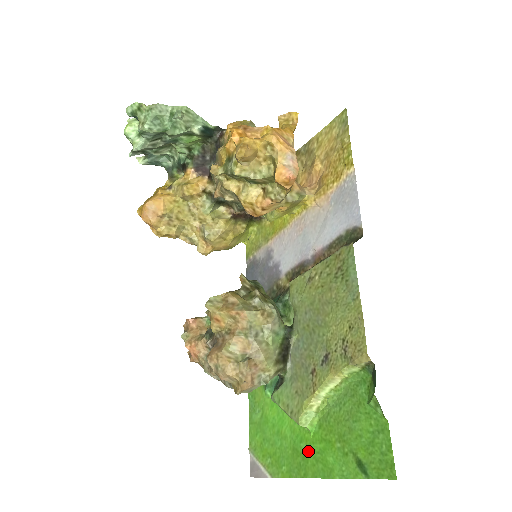
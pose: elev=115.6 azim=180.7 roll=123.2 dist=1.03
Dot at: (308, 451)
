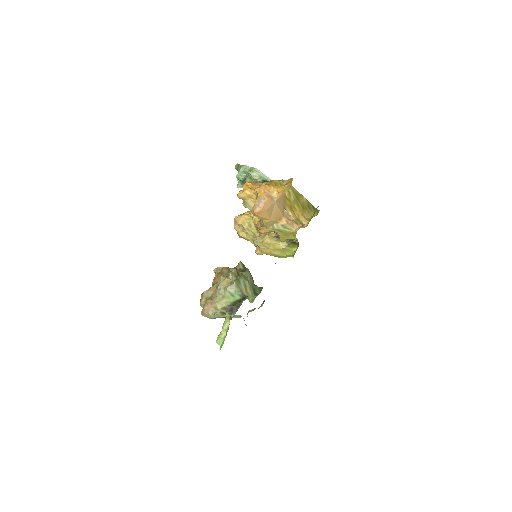
Dot at: occluded
